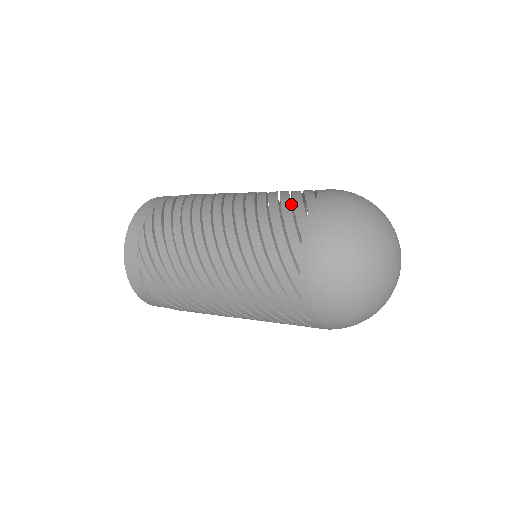
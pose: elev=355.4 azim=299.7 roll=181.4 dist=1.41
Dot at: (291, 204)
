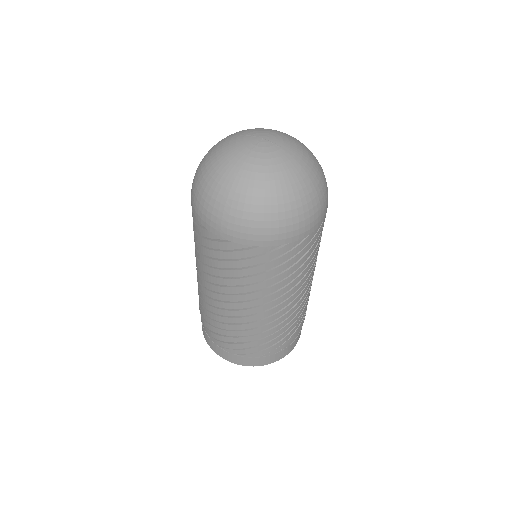
Dot at: occluded
